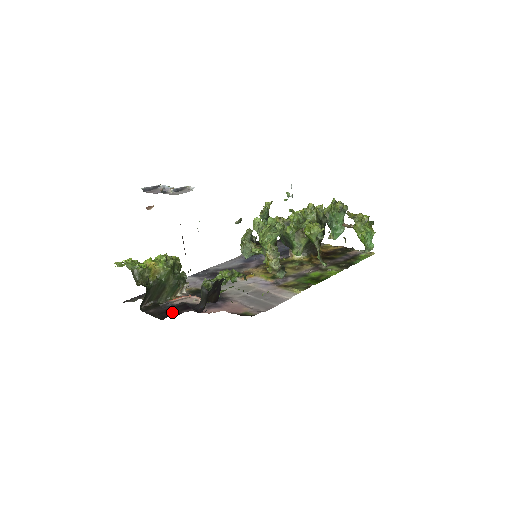
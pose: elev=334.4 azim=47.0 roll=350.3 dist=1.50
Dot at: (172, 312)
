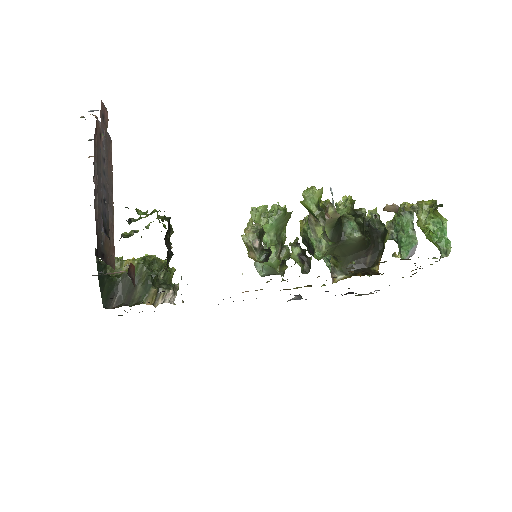
Dot at: occluded
